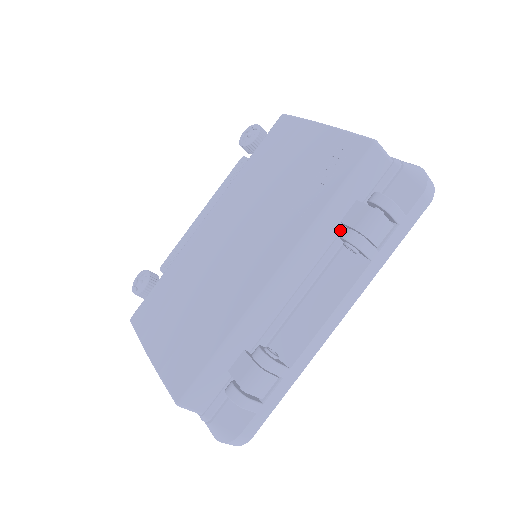
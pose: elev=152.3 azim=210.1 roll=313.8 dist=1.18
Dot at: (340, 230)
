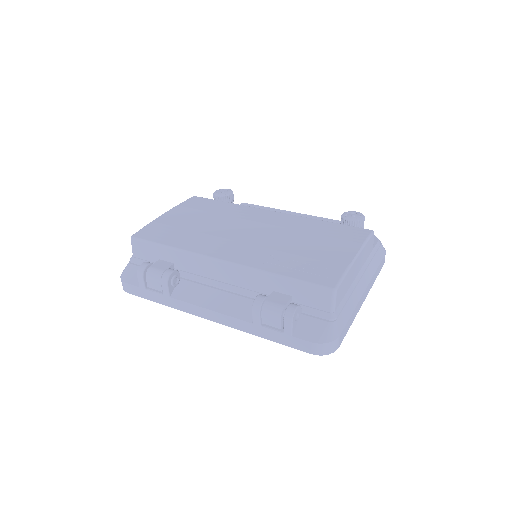
Dot at: (269, 294)
